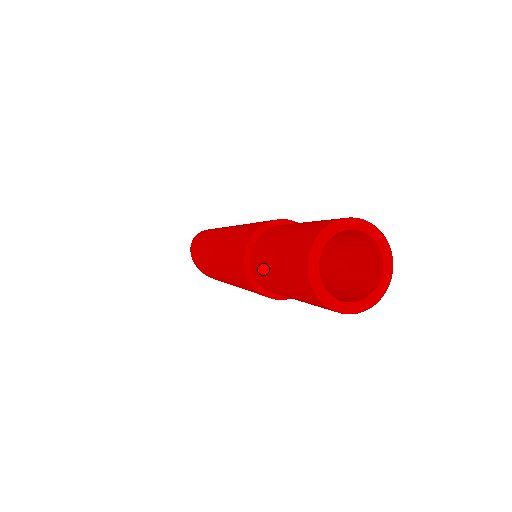
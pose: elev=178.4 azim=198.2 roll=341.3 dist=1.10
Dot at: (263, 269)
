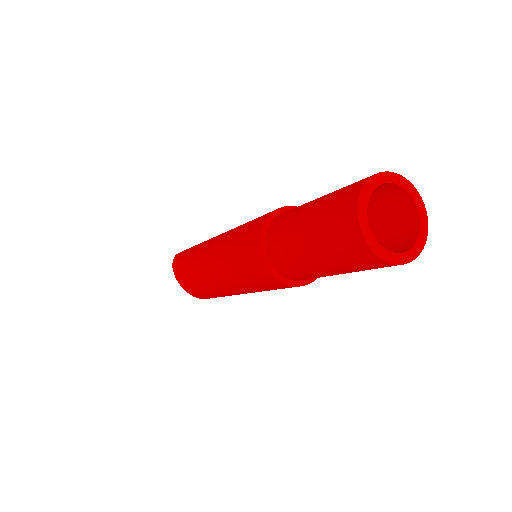
Dot at: (291, 214)
